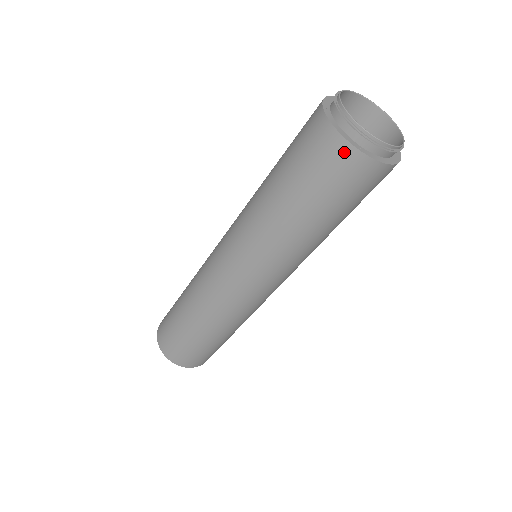
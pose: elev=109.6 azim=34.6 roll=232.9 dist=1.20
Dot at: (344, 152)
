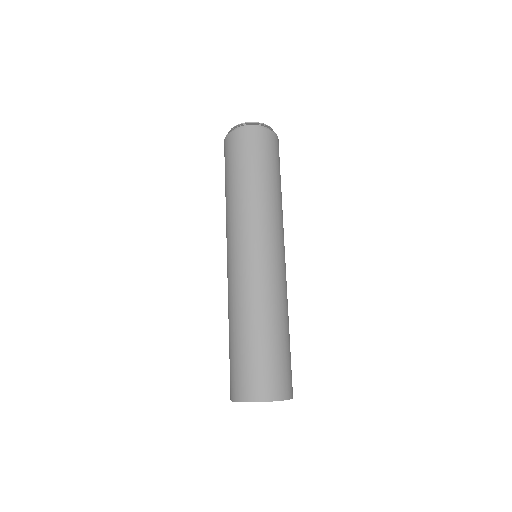
Dot at: (262, 133)
